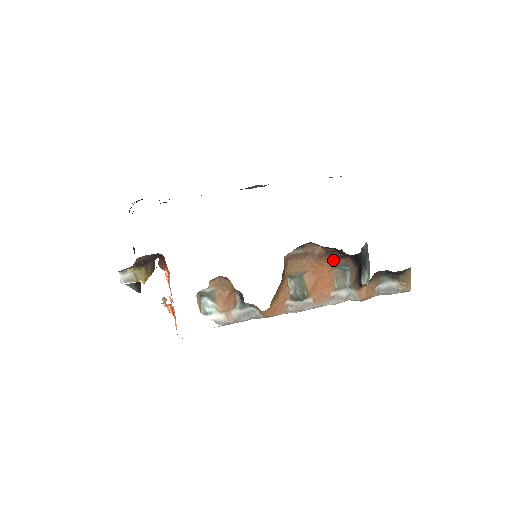
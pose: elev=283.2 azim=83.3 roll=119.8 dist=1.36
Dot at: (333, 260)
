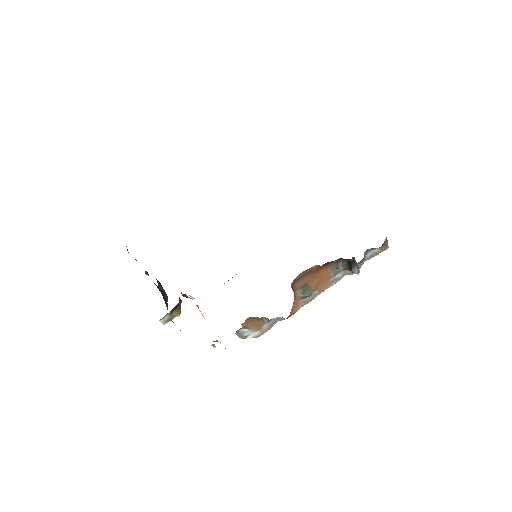
Dot at: (327, 265)
